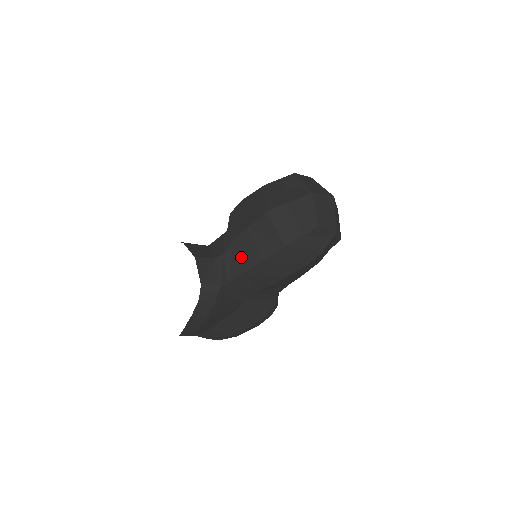
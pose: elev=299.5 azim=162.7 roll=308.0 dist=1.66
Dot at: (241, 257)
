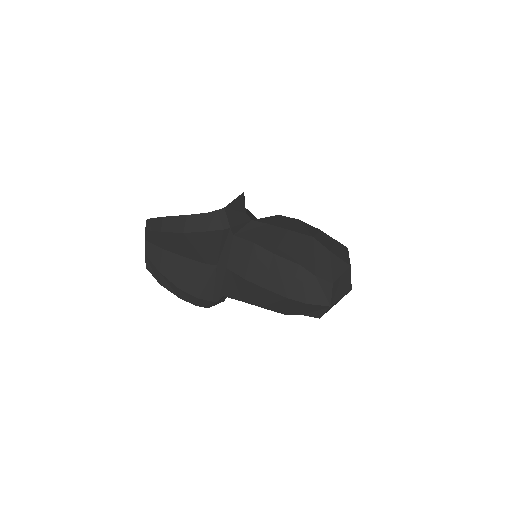
Dot at: (262, 235)
